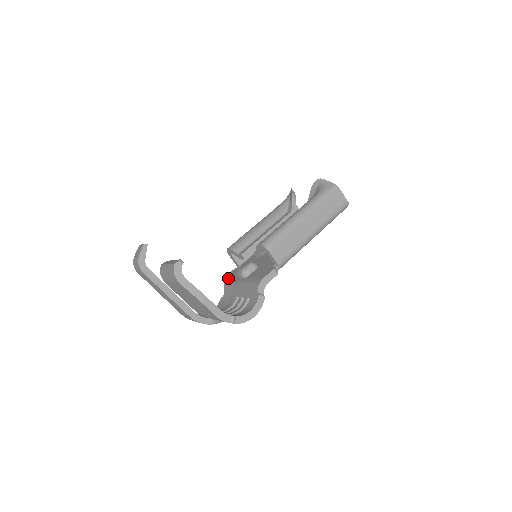
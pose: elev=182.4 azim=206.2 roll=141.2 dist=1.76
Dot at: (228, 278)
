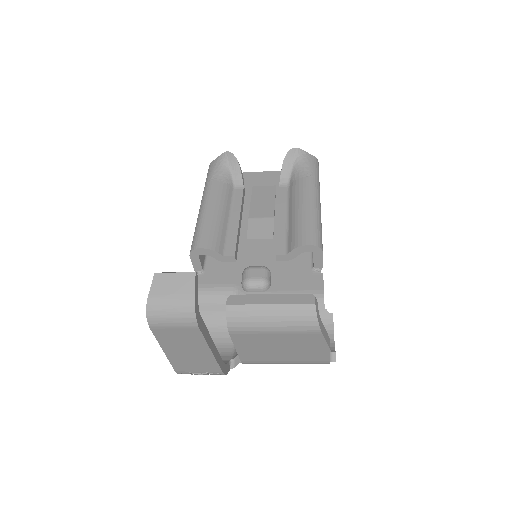
Dot at: (203, 292)
